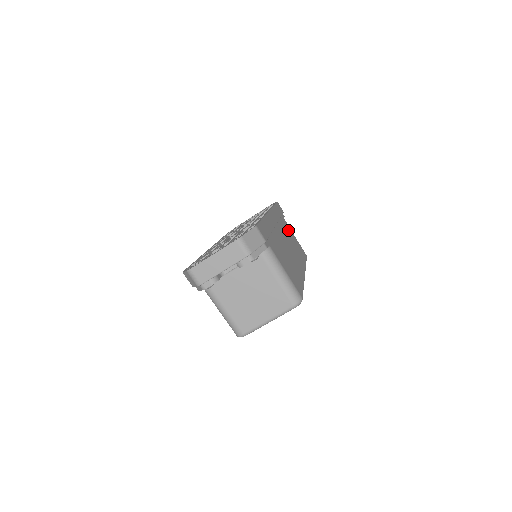
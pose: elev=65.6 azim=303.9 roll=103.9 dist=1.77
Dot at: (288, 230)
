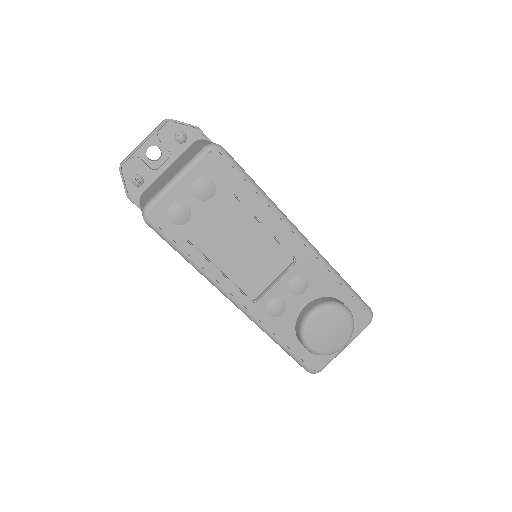
Dot at: occluded
